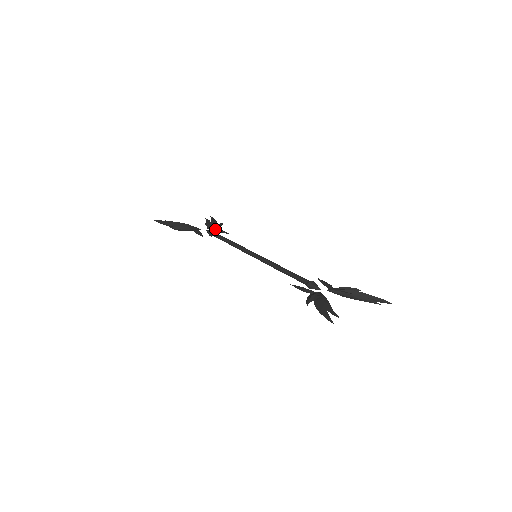
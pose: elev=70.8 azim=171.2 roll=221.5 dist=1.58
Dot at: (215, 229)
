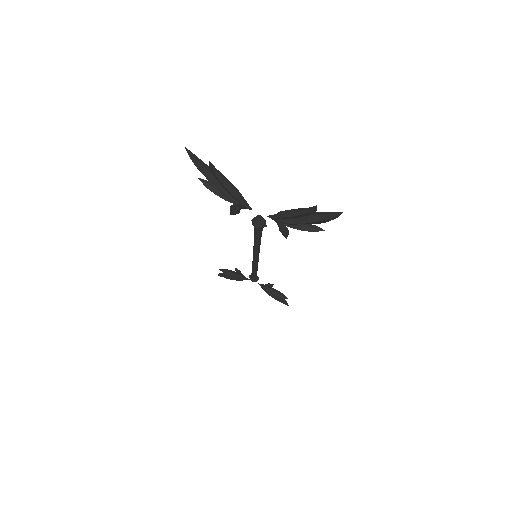
Dot at: (265, 284)
